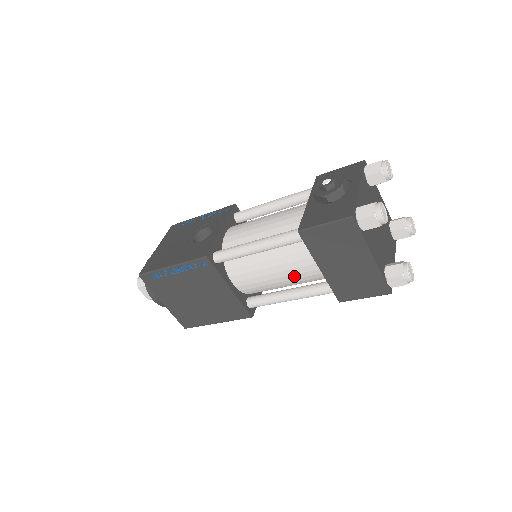
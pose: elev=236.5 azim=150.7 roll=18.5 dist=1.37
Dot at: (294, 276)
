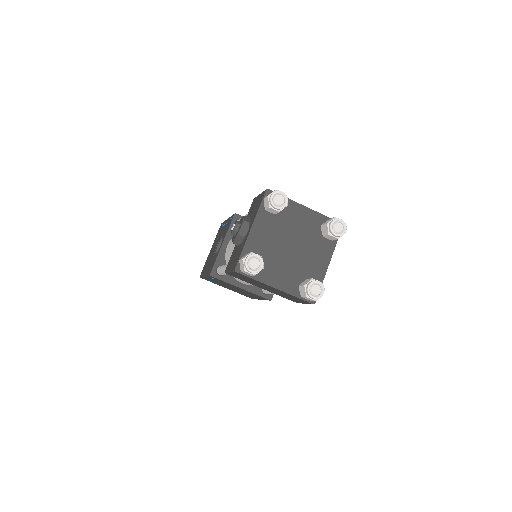
Dot at: occluded
